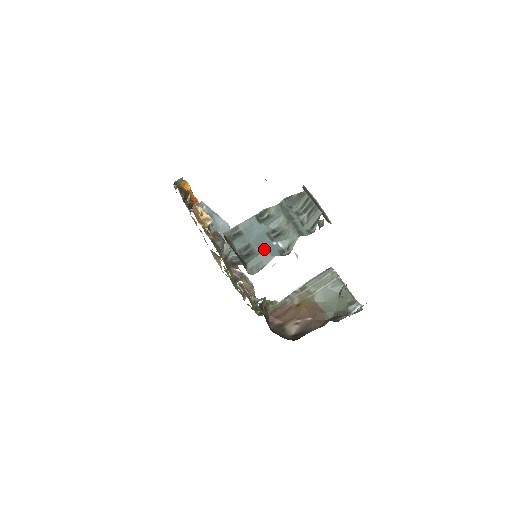
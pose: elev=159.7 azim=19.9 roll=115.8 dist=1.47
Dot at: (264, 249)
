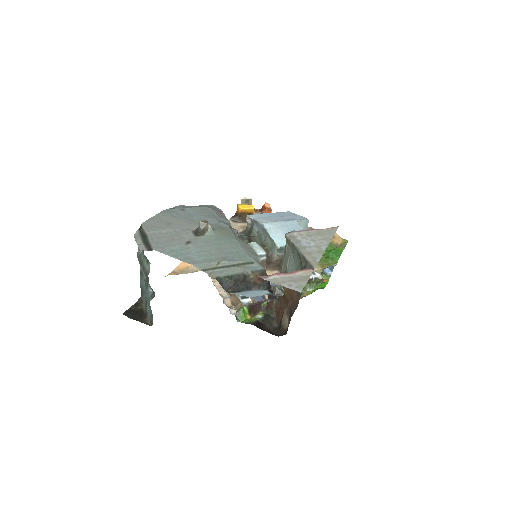
Dot at: (147, 299)
